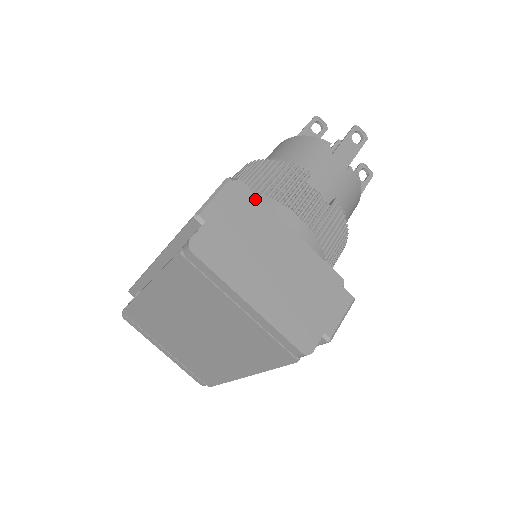
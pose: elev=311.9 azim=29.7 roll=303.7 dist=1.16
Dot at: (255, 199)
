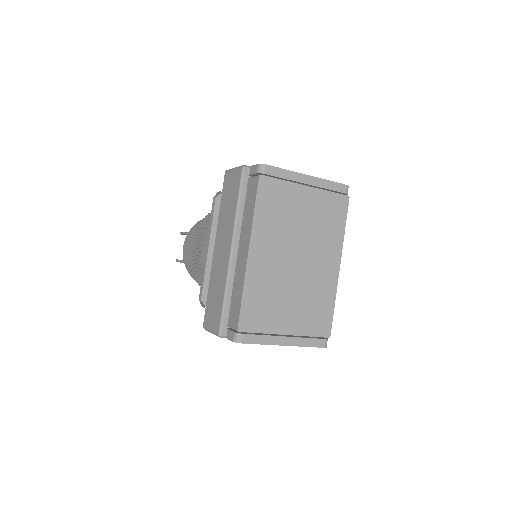
Dot at: occluded
